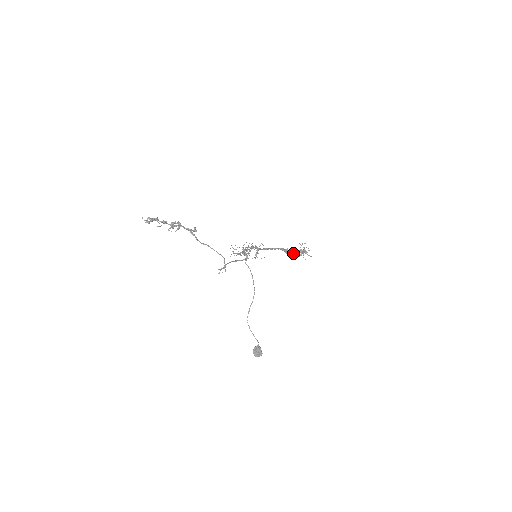
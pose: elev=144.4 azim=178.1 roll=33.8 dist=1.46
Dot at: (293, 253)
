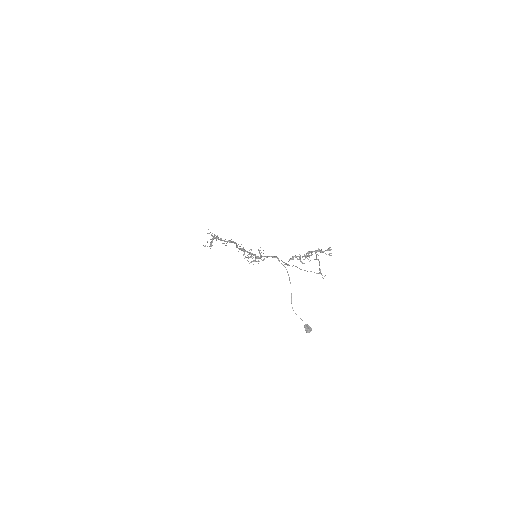
Dot at: occluded
